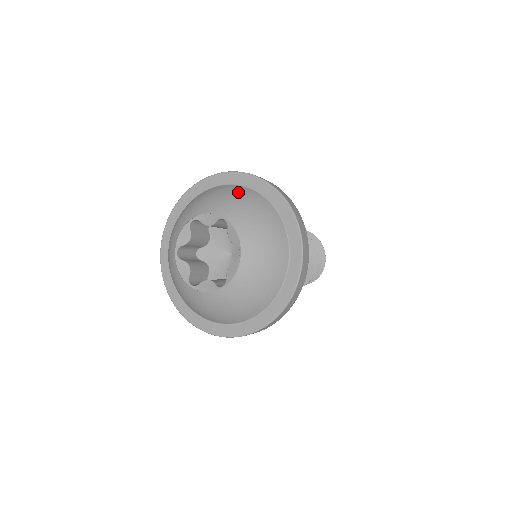
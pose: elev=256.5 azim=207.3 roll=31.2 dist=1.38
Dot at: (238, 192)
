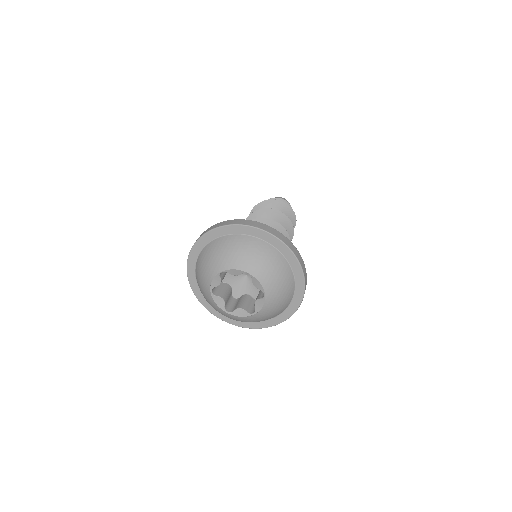
Dot at: (252, 246)
